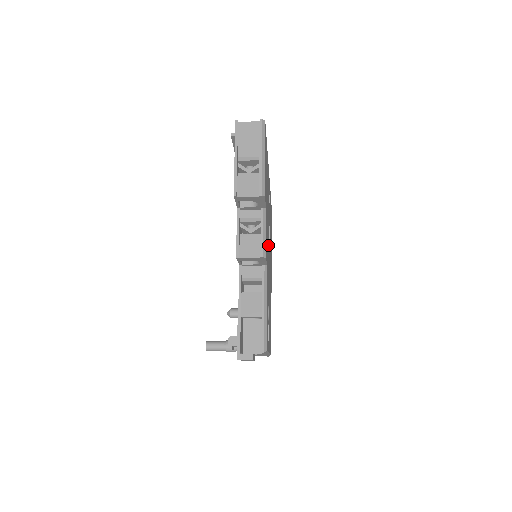
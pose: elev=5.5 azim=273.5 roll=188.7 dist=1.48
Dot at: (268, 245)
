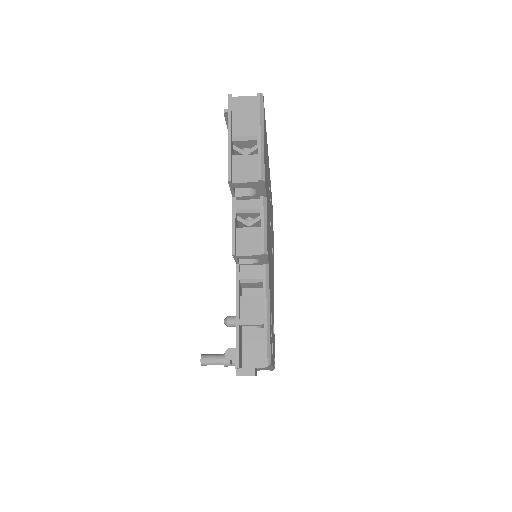
Dot at: occluded
